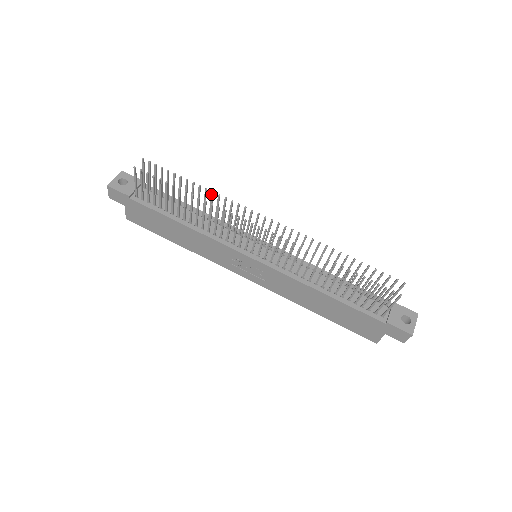
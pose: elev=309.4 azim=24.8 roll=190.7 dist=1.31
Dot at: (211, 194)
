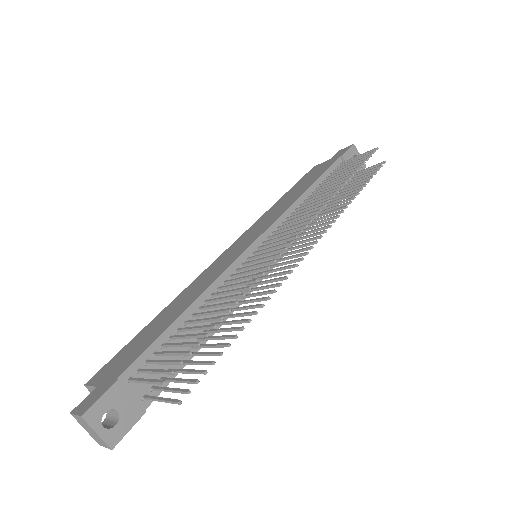
Dot at: occluded
